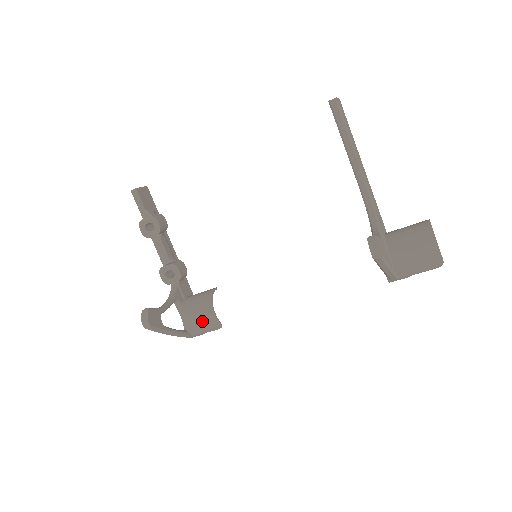
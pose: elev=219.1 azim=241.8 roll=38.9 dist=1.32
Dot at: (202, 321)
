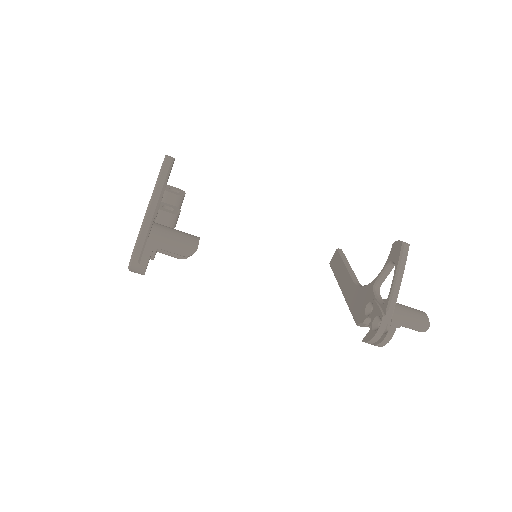
Dot at: (179, 234)
